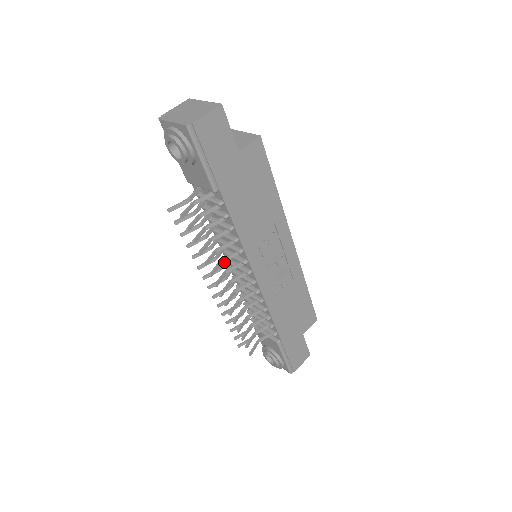
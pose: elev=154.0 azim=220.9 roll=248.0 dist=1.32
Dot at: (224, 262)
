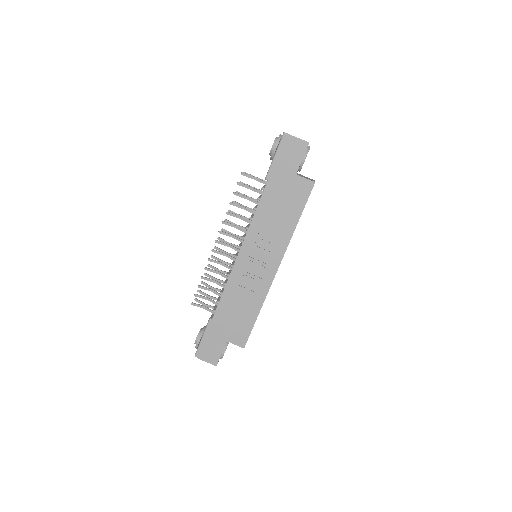
Dot at: occluded
